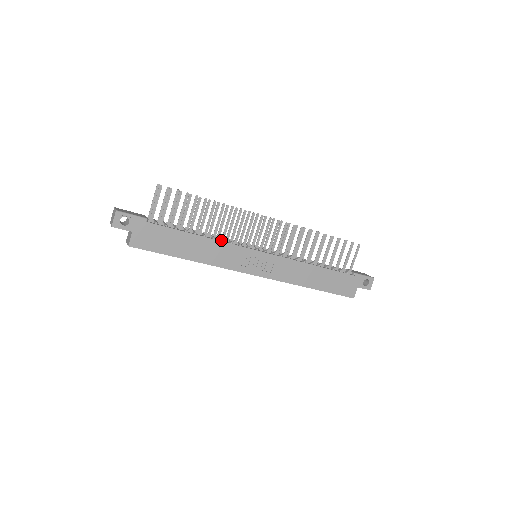
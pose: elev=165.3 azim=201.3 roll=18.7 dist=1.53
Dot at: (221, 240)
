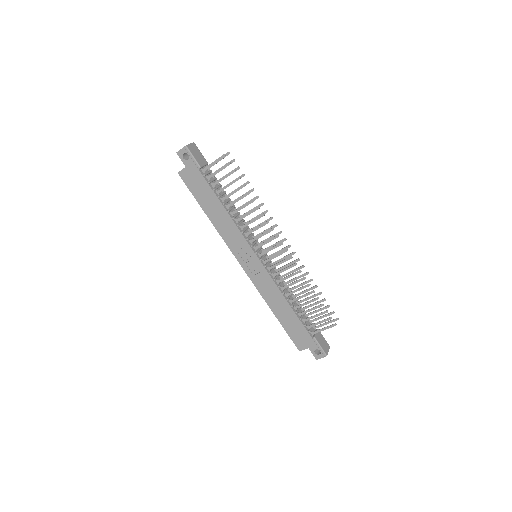
Dot at: (237, 224)
